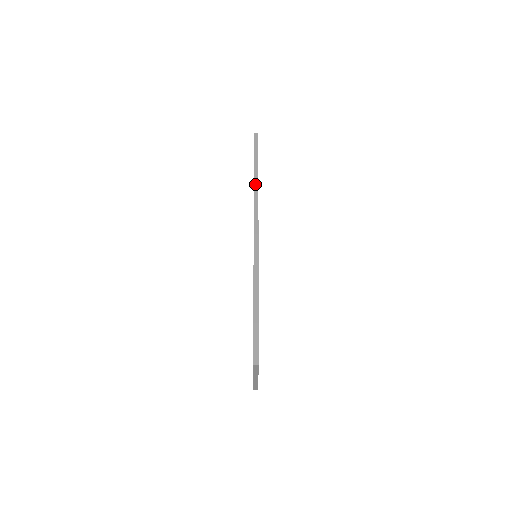
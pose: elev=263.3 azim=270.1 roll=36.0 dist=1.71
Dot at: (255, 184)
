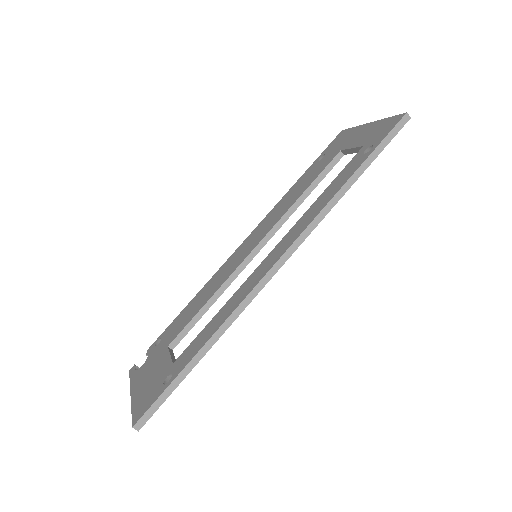
Dot at: (338, 194)
